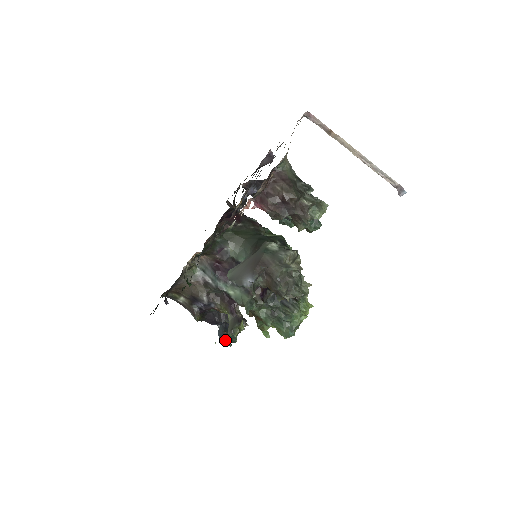
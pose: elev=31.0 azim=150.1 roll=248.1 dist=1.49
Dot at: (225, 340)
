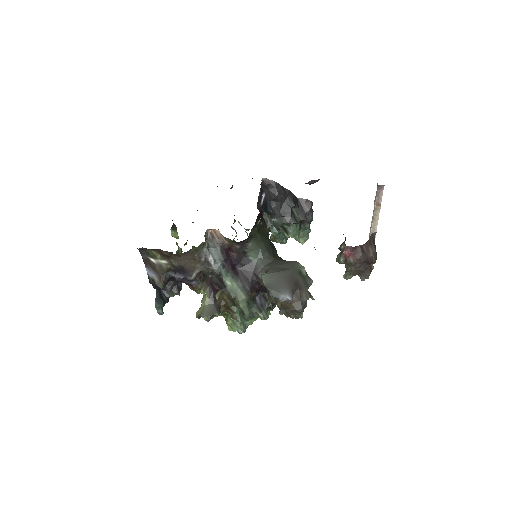
Dot at: (159, 308)
